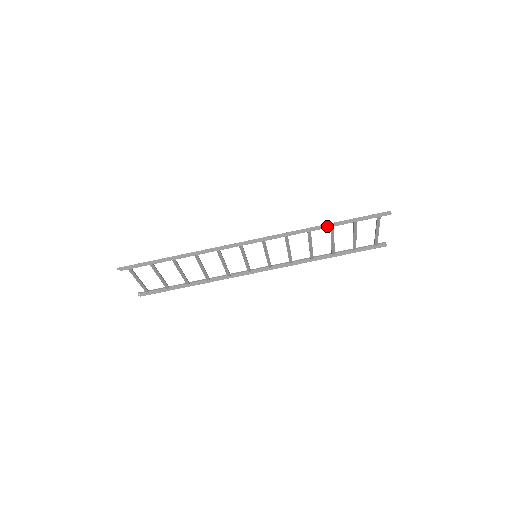
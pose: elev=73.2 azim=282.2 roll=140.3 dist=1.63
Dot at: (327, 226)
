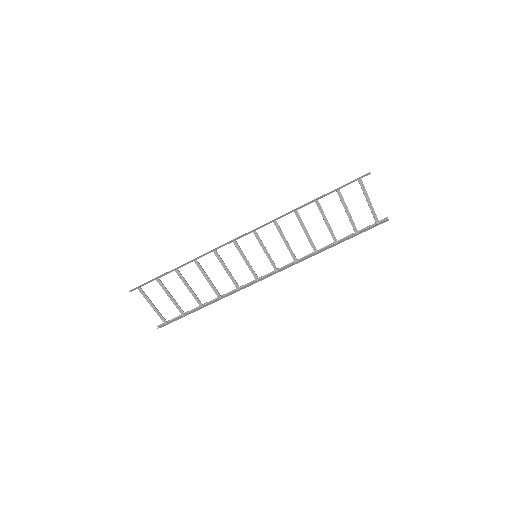
Dot at: (311, 202)
